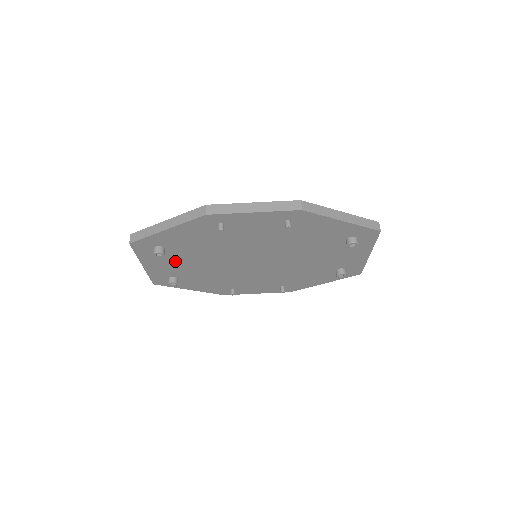
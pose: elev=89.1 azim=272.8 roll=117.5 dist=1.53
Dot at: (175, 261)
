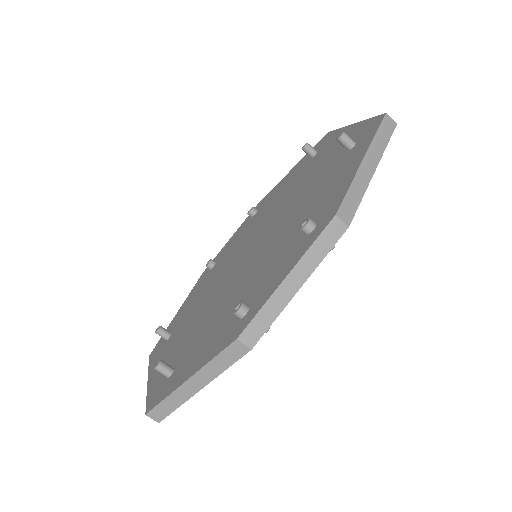
Dot at: occluded
